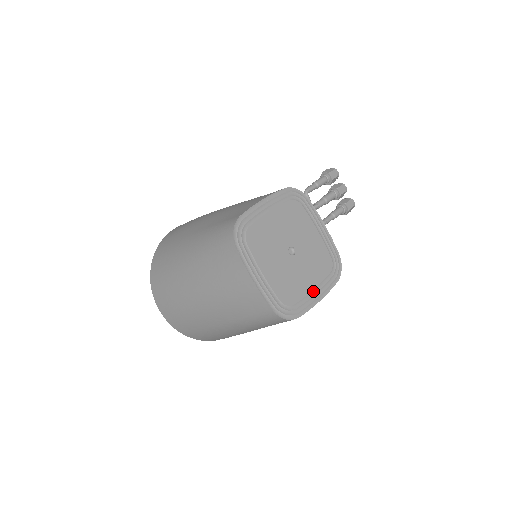
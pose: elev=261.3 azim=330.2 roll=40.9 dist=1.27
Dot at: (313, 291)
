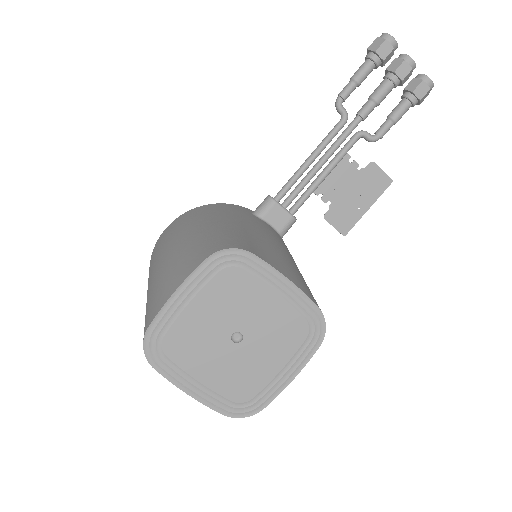
Dot at: (280, 372)
